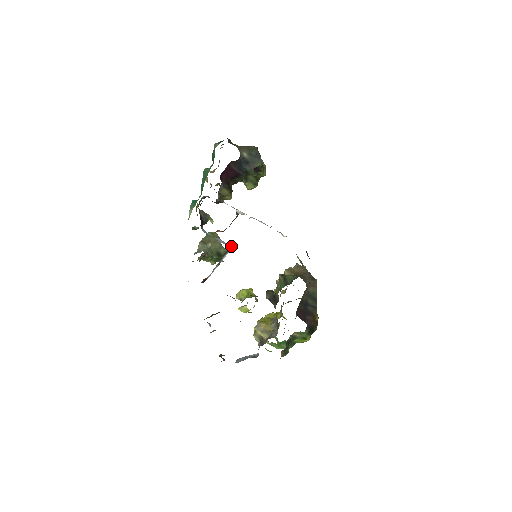
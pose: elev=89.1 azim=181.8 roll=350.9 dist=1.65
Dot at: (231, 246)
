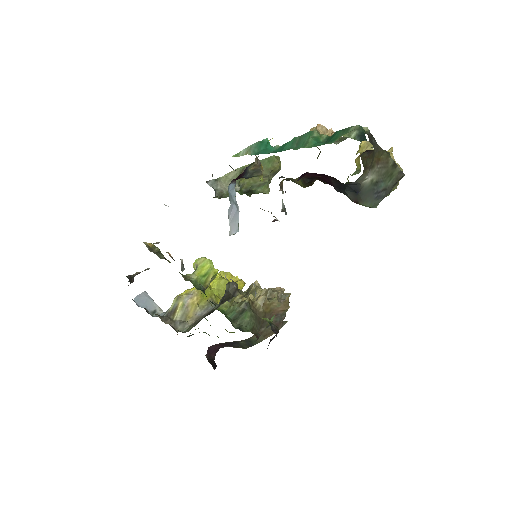
Dot at: (238, 230)
